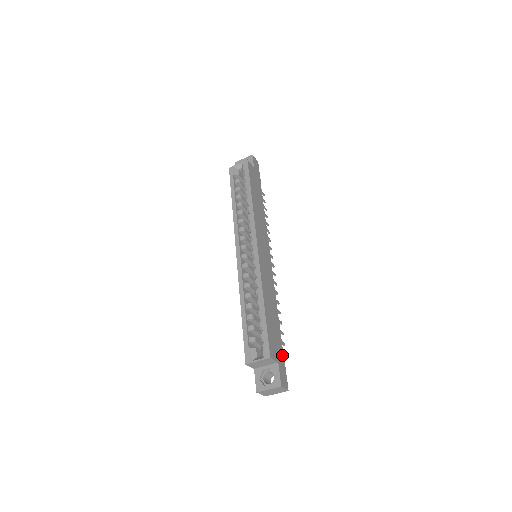
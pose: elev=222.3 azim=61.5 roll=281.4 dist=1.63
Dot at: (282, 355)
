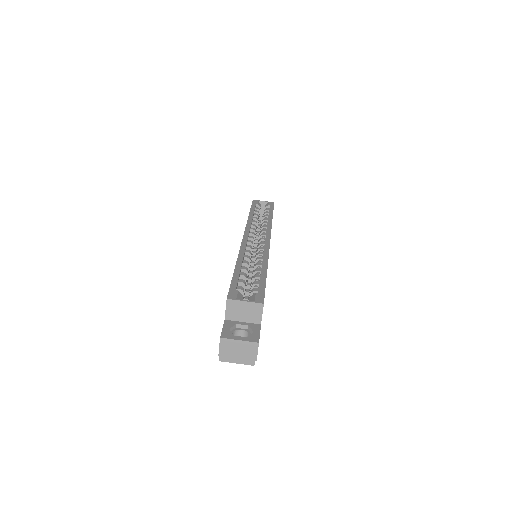
Dot at: occluded
